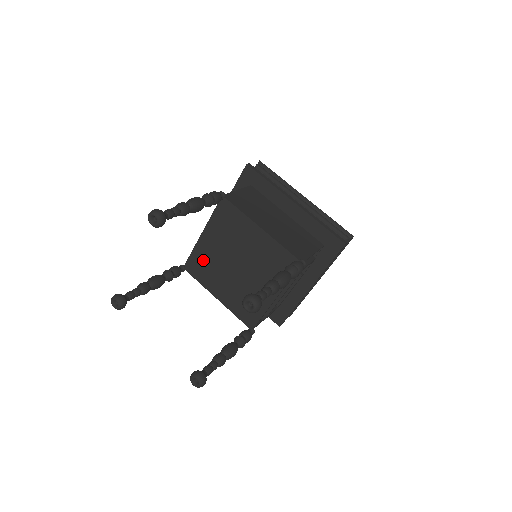
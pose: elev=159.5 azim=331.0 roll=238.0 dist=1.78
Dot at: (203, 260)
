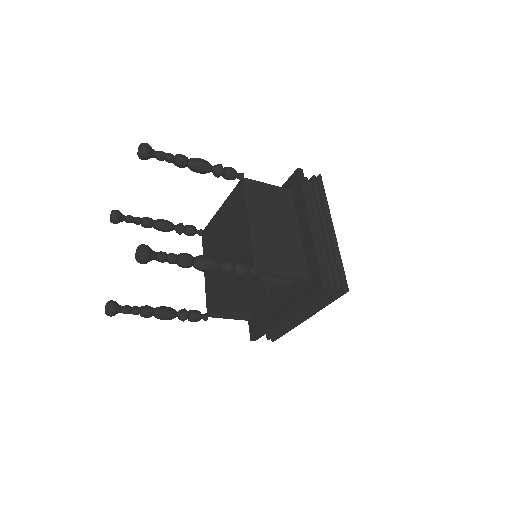
Dot at: (212, 232)
